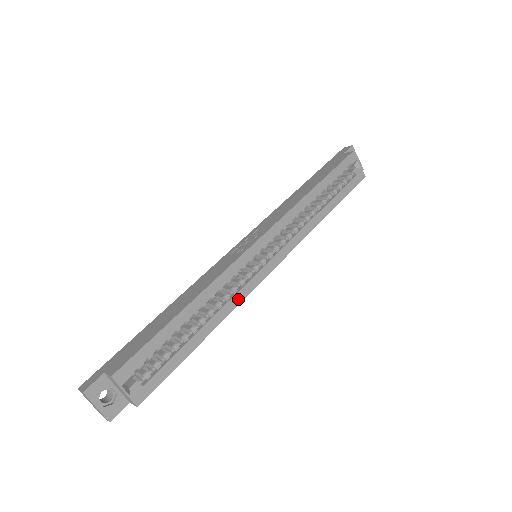
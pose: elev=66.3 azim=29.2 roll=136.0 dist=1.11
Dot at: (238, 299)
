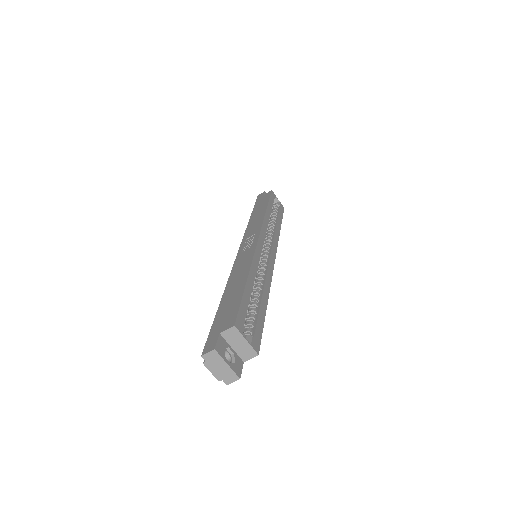
Dot at: (269, 278)
